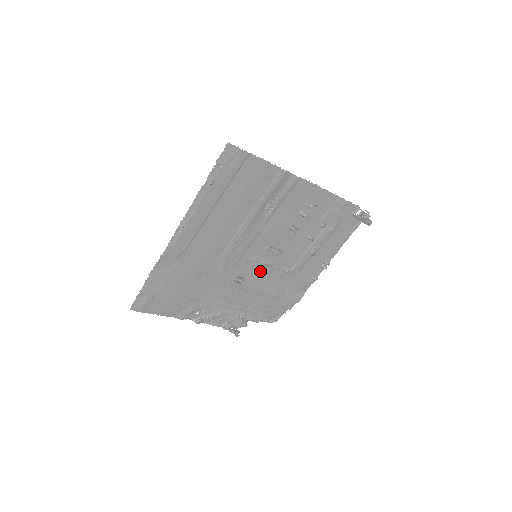
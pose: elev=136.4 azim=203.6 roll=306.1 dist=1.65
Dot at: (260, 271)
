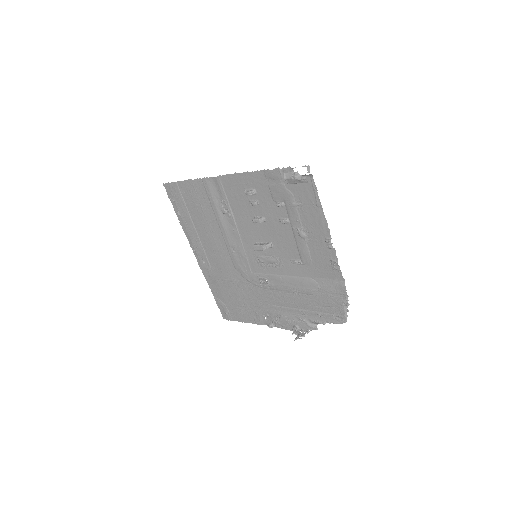
Dot at: (275, 269)
